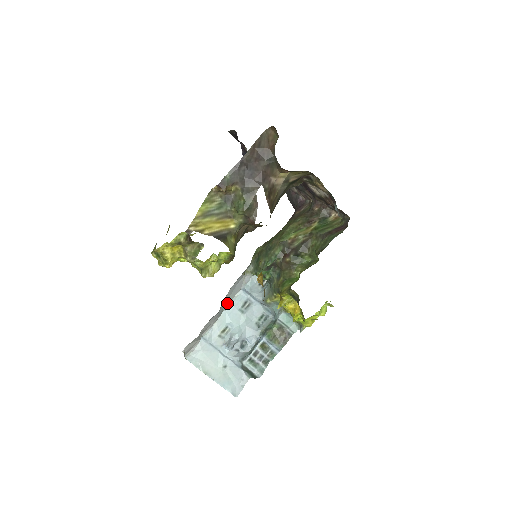
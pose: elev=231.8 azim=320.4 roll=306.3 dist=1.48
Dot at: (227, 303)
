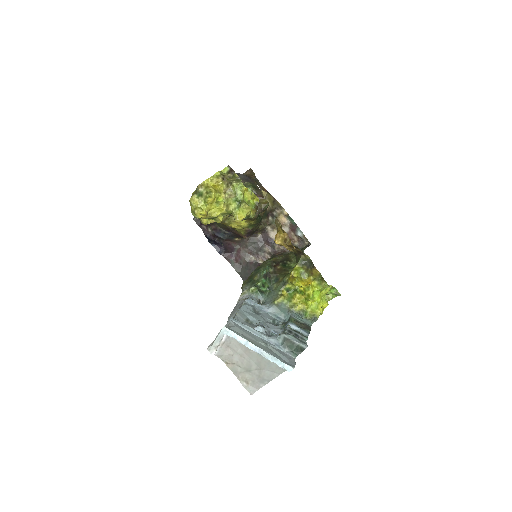
Dot at: (237, 309)
